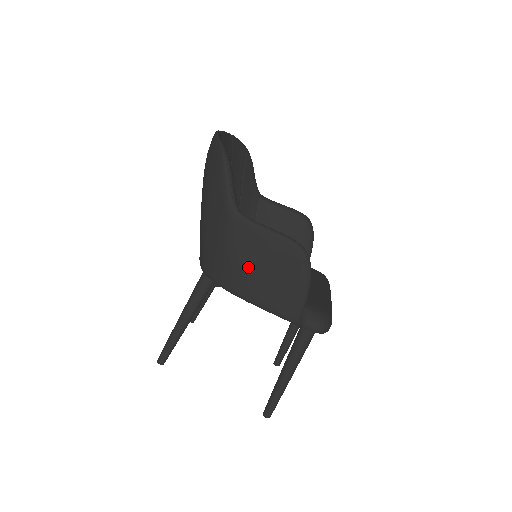
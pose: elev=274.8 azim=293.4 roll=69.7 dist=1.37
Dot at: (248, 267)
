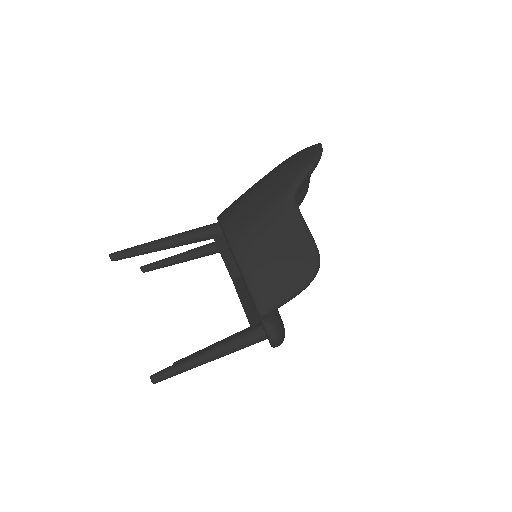
Dot at: (266, 240)
